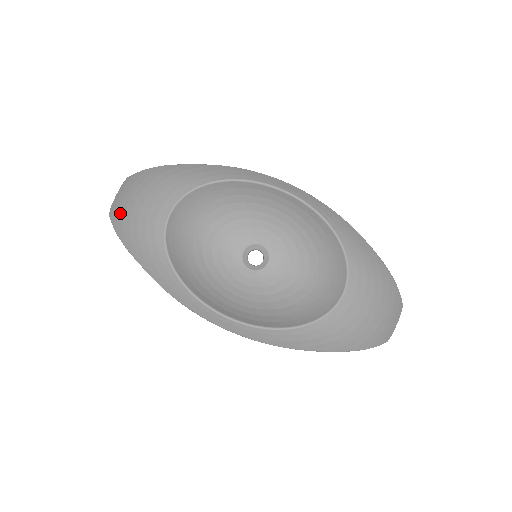
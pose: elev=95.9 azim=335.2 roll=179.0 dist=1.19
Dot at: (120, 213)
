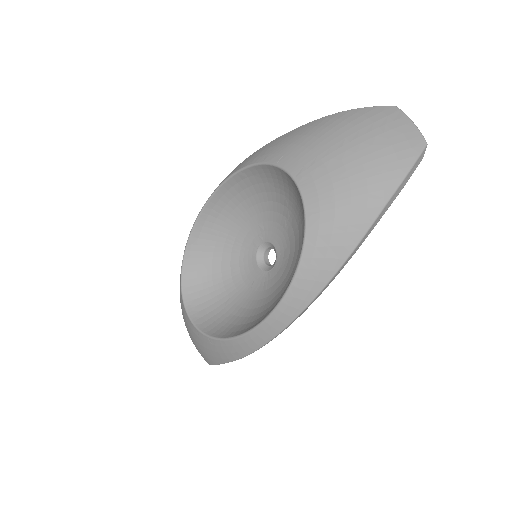
Dot at: occluded
